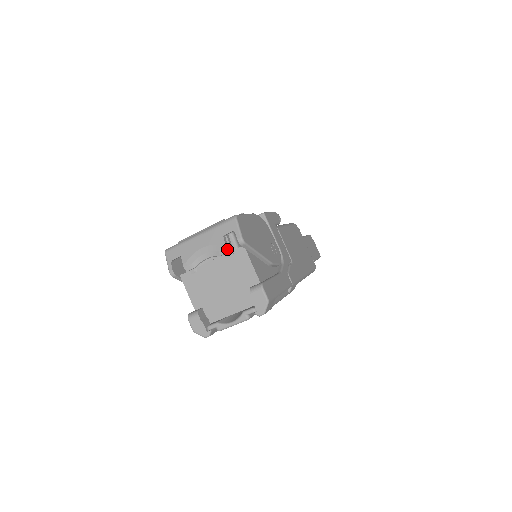
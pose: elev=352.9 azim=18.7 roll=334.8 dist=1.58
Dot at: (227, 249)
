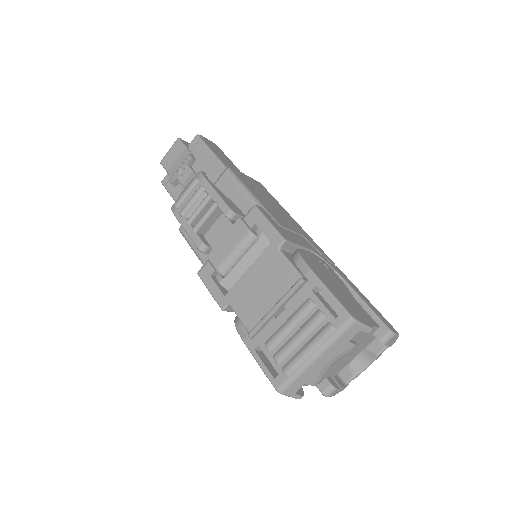
Dot at: occluded
